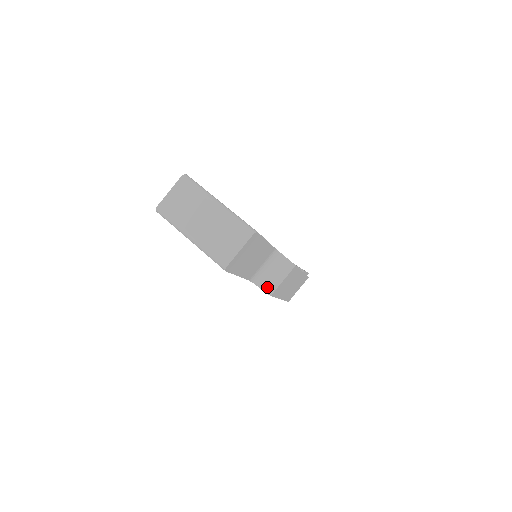
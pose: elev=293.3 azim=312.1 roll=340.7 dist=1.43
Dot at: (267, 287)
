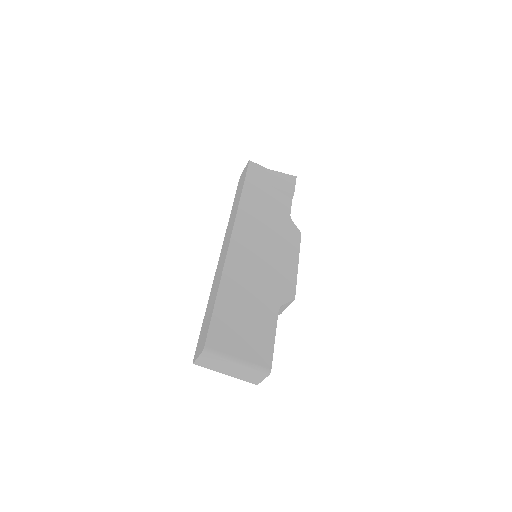
Dot at: occluded
